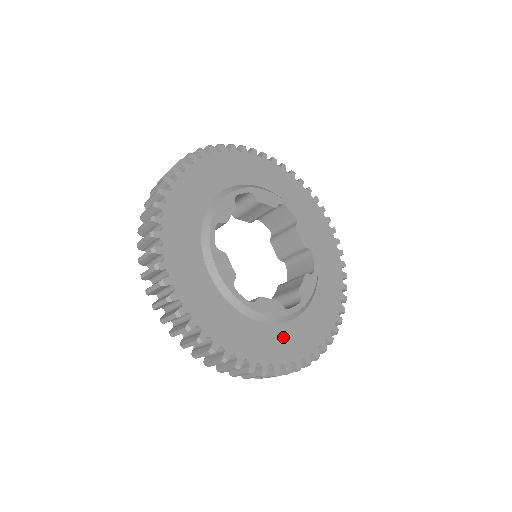
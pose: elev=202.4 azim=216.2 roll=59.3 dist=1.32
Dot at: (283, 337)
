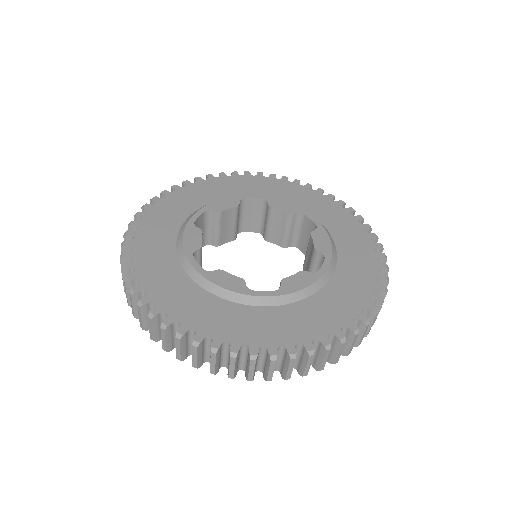
Dot at: (335, 297)
